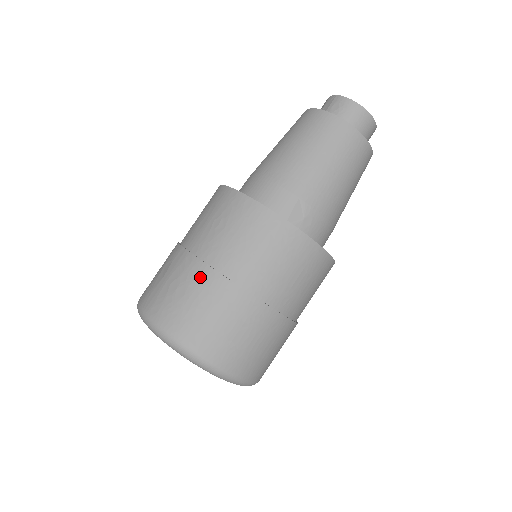
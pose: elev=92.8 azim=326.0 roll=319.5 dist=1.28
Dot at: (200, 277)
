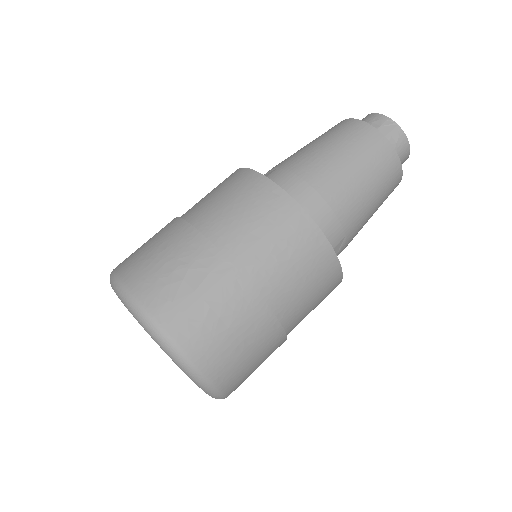
Dot at: (252, 311)
